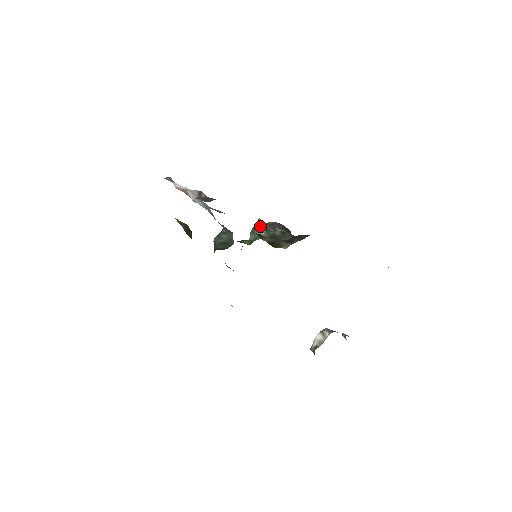
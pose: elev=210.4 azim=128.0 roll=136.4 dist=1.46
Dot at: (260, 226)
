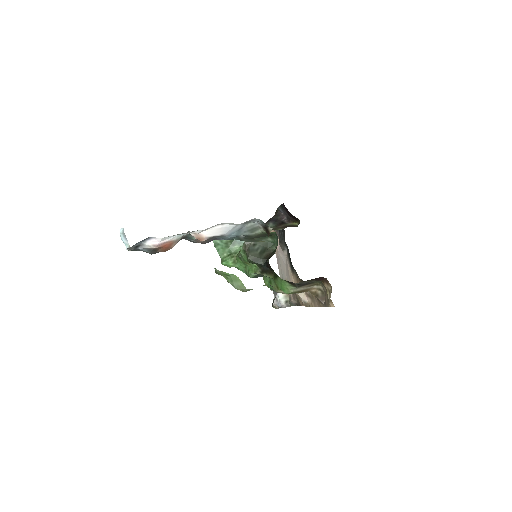
Dot at: occluded
